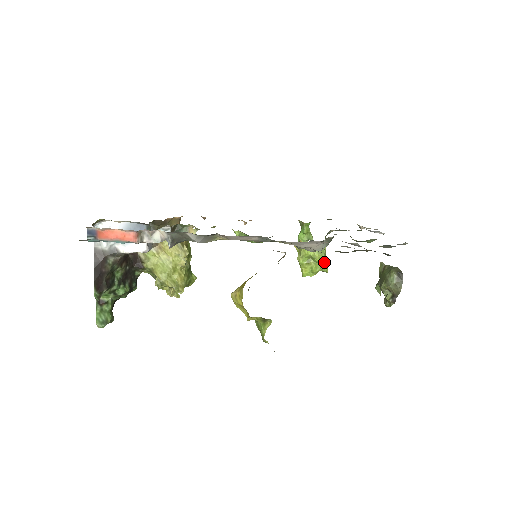
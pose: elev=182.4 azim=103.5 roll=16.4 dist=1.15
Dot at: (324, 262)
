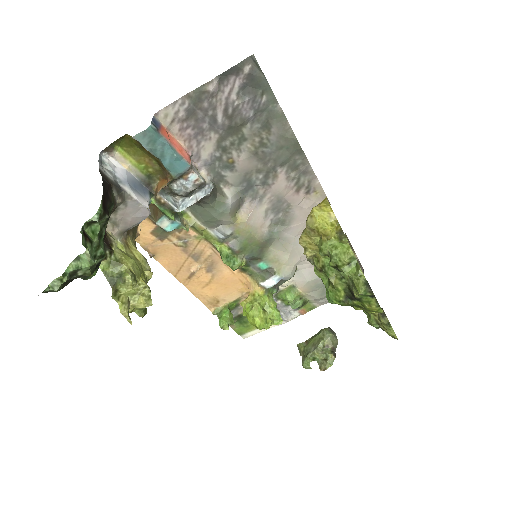
Dot at: (278, 311)
